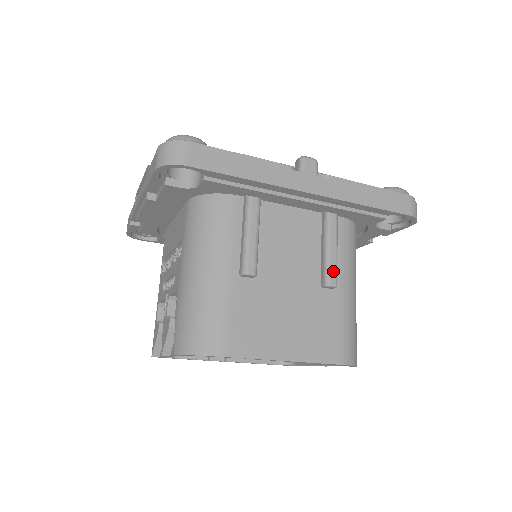
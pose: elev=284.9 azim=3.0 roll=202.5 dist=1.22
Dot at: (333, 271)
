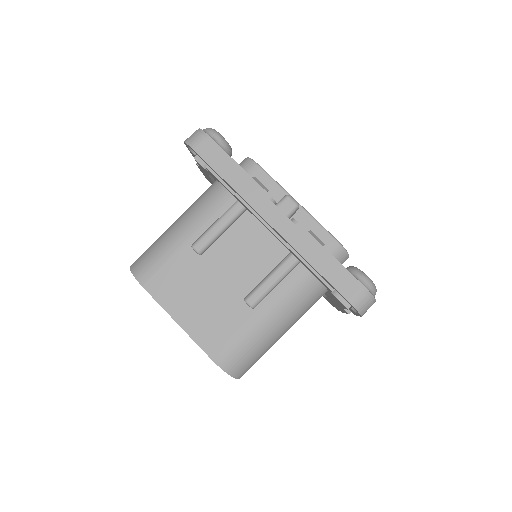
Dot at: (258, 295)
